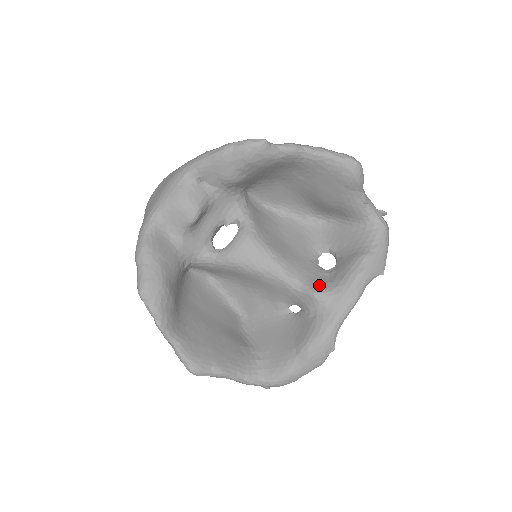
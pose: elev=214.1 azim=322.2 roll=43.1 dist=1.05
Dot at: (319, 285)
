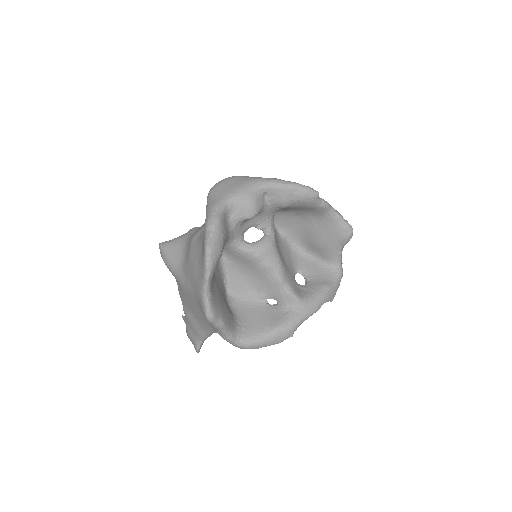
Dot at: (299, 293)
